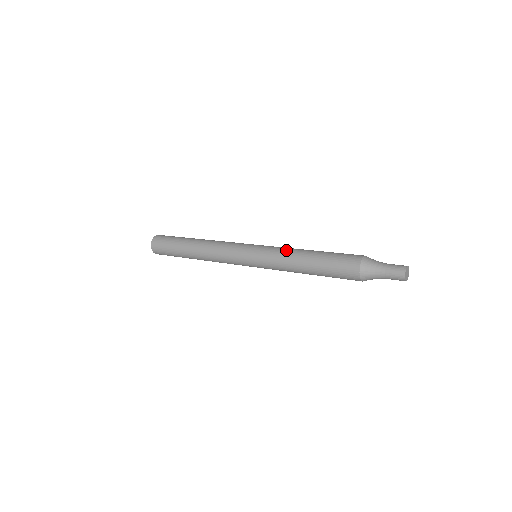
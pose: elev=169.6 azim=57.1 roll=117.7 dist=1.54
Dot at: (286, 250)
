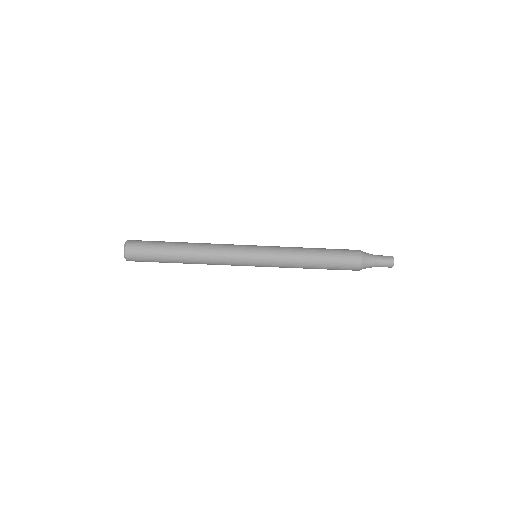
Dot at: (291, 247)
